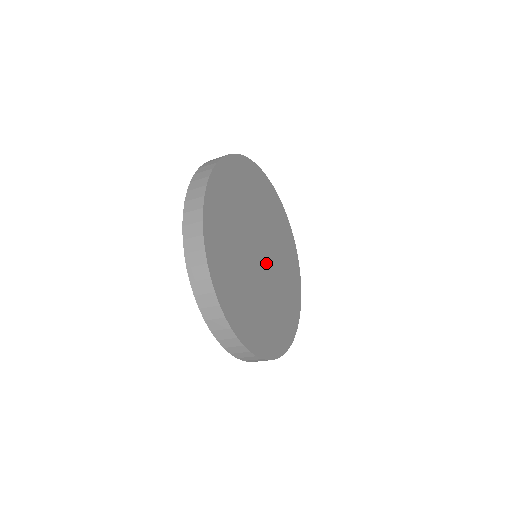
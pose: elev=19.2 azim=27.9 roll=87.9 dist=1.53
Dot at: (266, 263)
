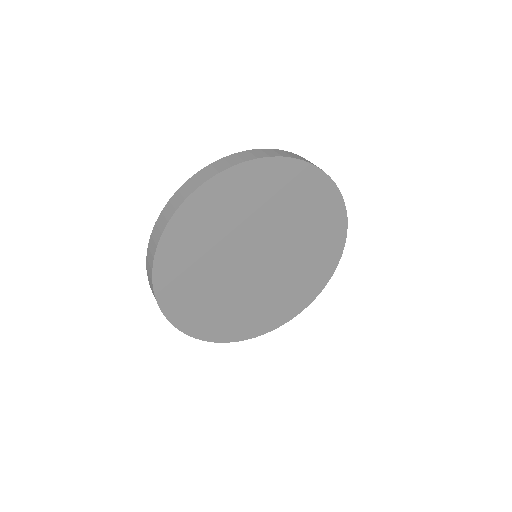
Dot at: (267, 263)
